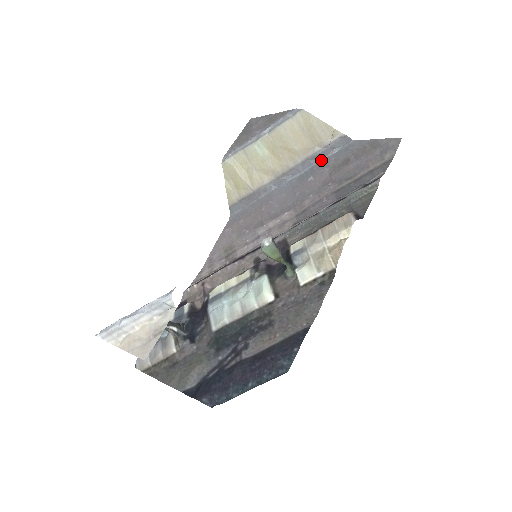
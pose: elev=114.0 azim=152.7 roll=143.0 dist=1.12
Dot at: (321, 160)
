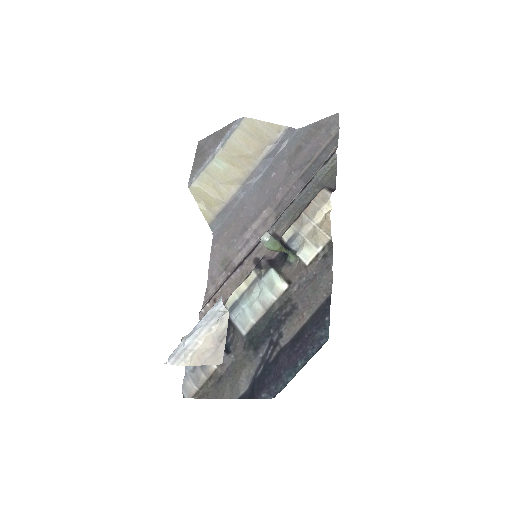
Dot at: (276, 156)
